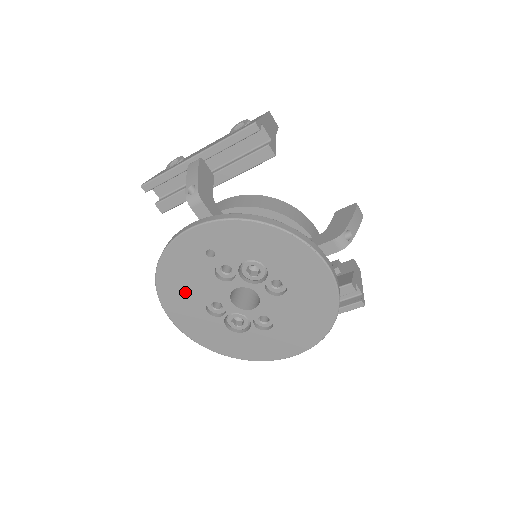
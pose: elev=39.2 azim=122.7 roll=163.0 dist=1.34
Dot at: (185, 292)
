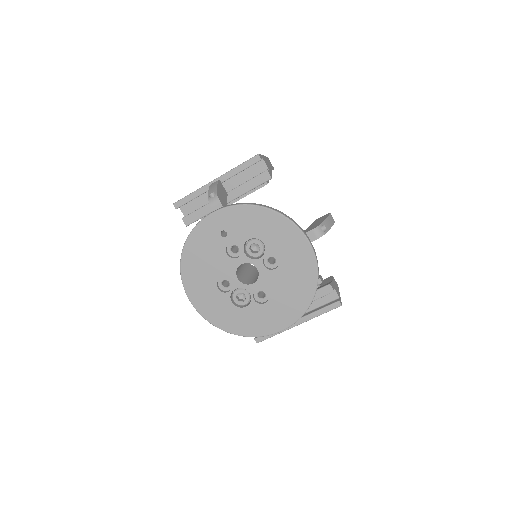
Dot at: (202, 270)
